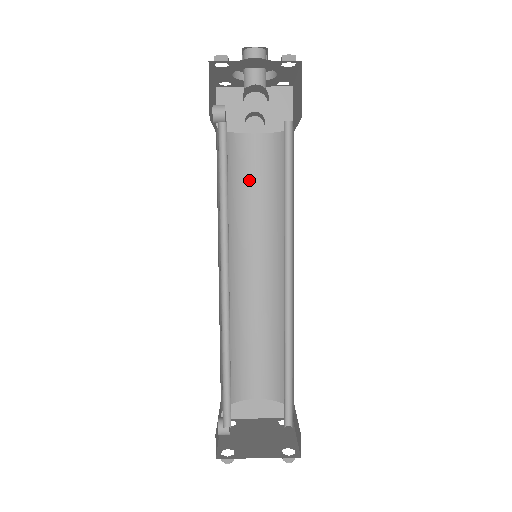
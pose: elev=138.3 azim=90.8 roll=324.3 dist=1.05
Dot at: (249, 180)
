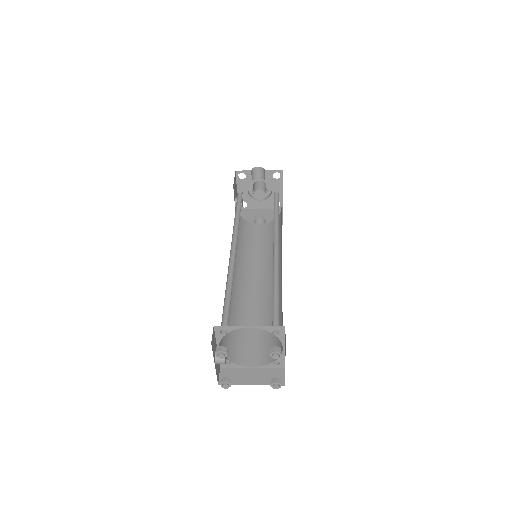
Dot at: (255, 242)
